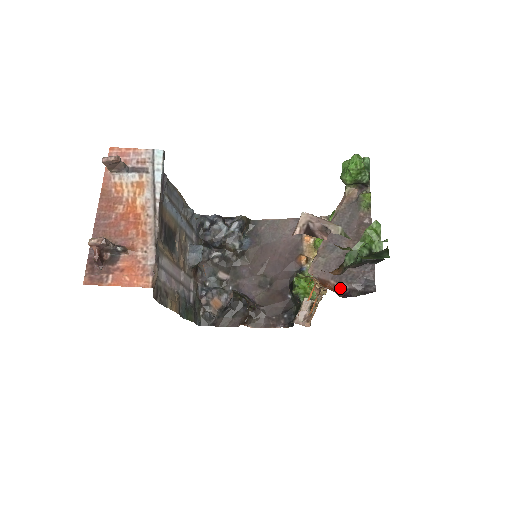
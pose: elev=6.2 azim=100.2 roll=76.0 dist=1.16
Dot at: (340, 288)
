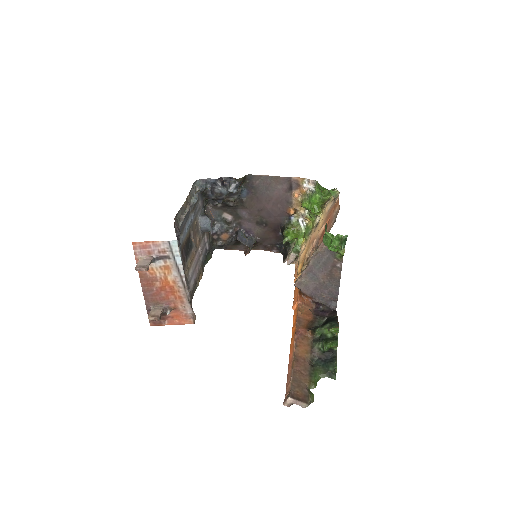
Dot at: (314, 300)
